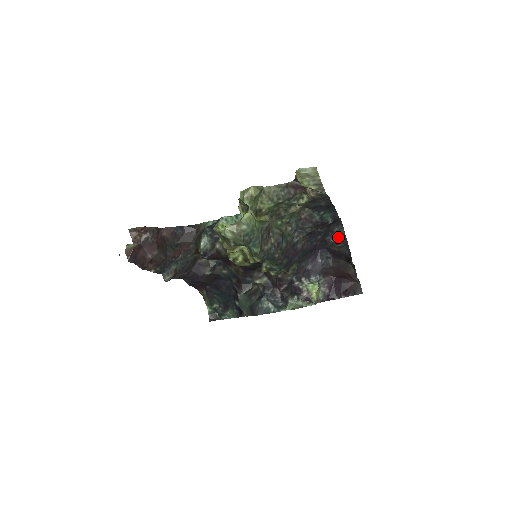
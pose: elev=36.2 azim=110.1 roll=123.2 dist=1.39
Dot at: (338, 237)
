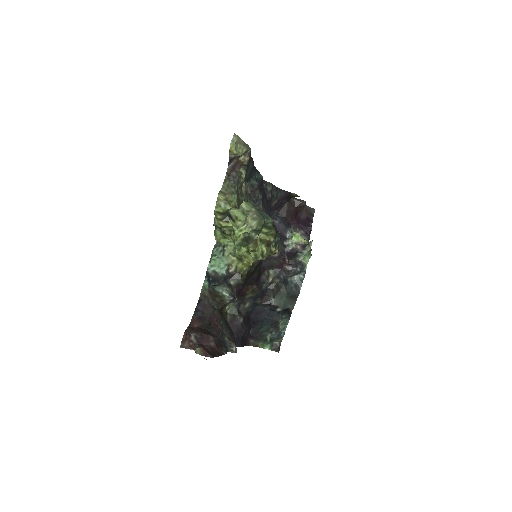
Dot at: (270, 189)
